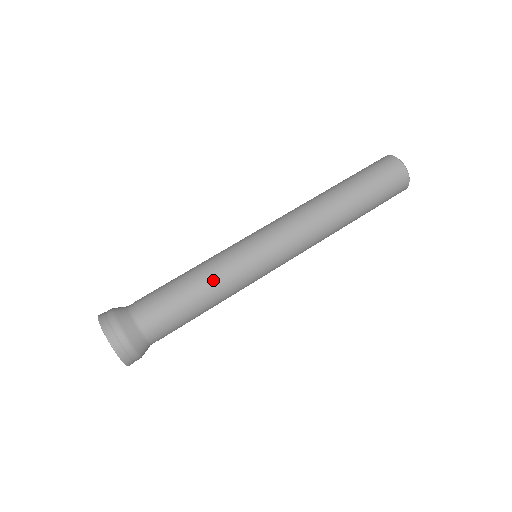
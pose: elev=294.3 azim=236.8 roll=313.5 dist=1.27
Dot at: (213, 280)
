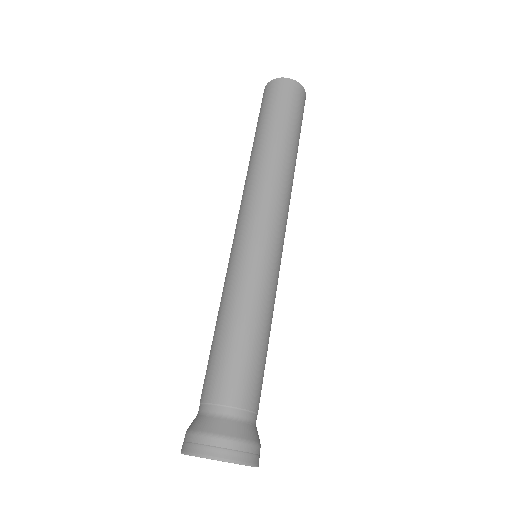
Dot at: (231, 305)
